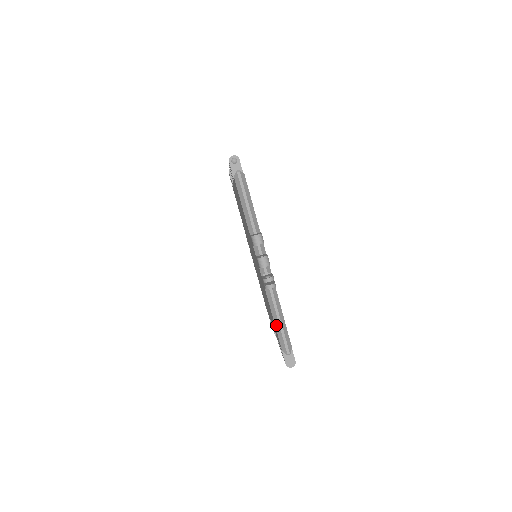
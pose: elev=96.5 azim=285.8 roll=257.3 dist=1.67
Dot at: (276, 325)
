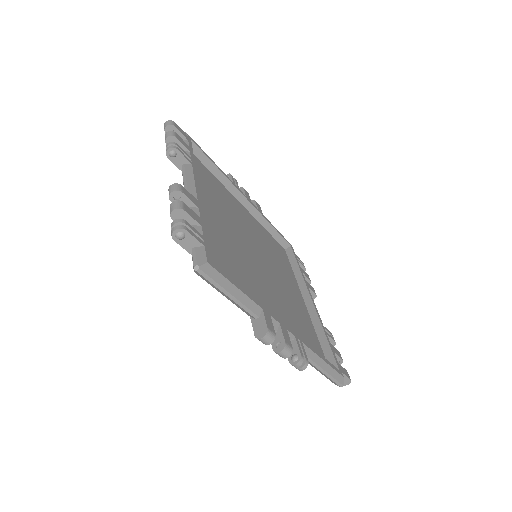
Dot at: occluded
